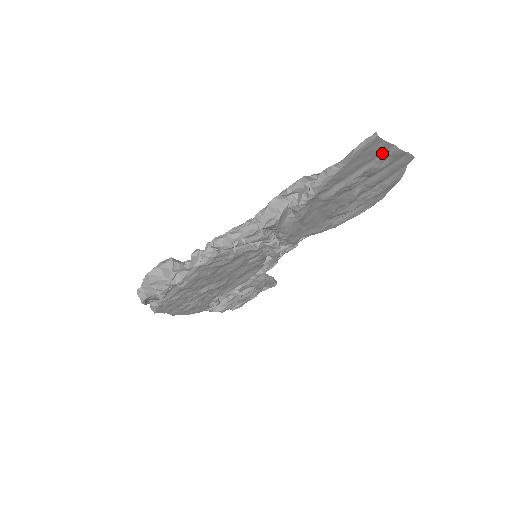
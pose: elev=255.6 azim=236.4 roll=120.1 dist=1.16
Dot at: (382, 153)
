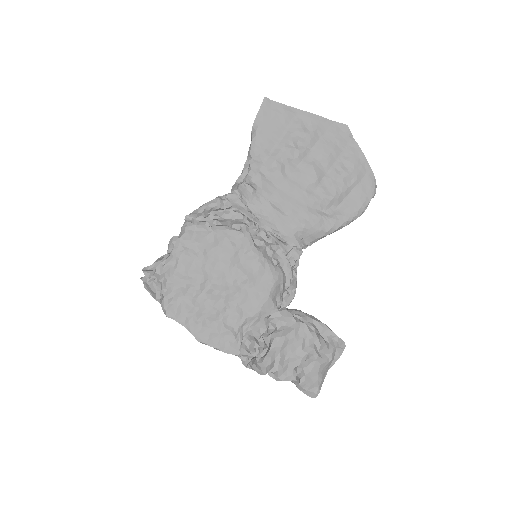
Dot at: (294, 118)
